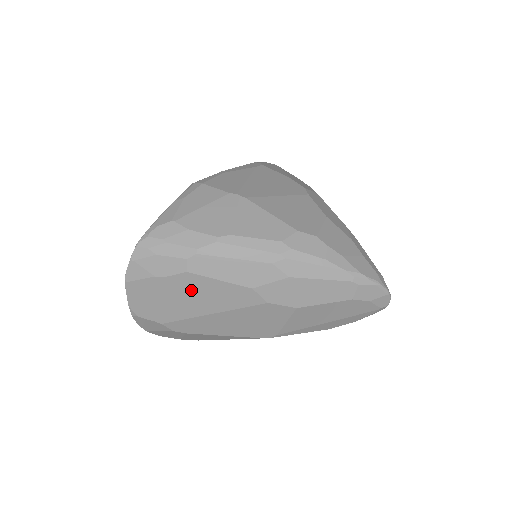
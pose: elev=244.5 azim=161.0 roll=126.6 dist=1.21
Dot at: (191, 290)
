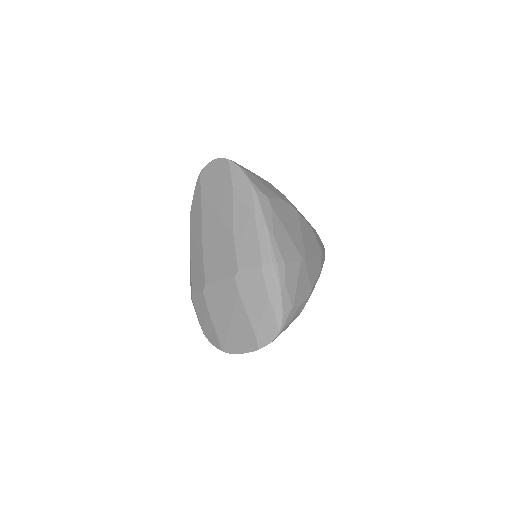
Dot at: occluded
